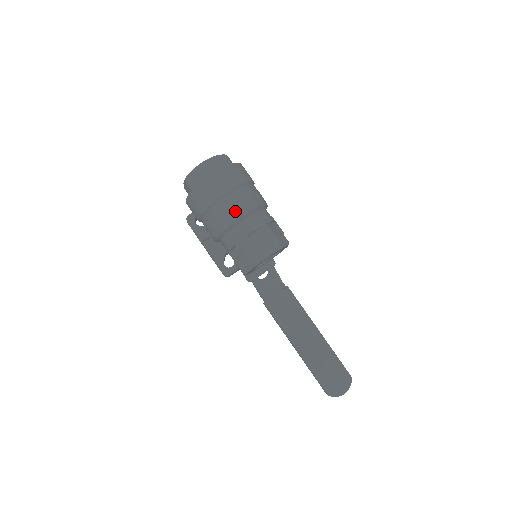
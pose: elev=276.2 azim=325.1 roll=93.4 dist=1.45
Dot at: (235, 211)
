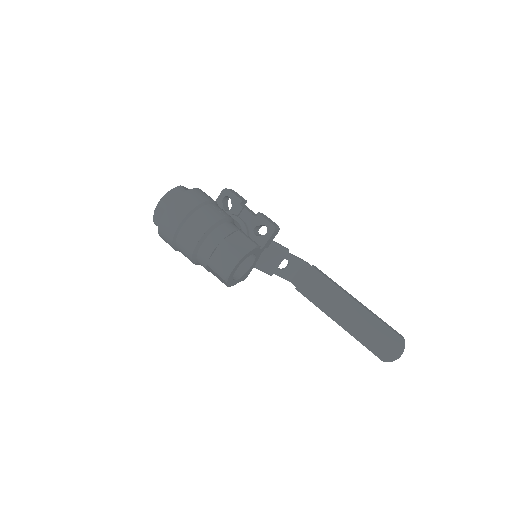
Dot at: (191, 239)
